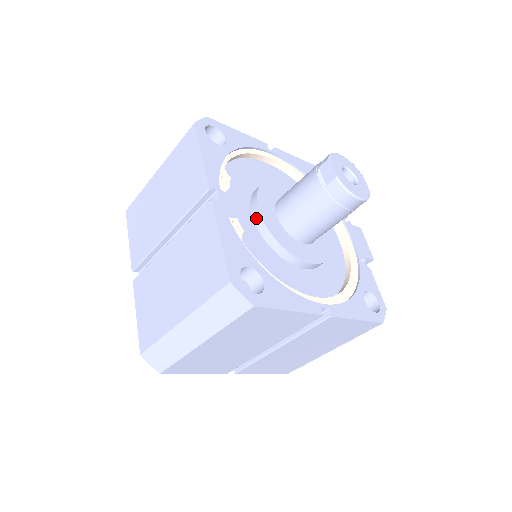
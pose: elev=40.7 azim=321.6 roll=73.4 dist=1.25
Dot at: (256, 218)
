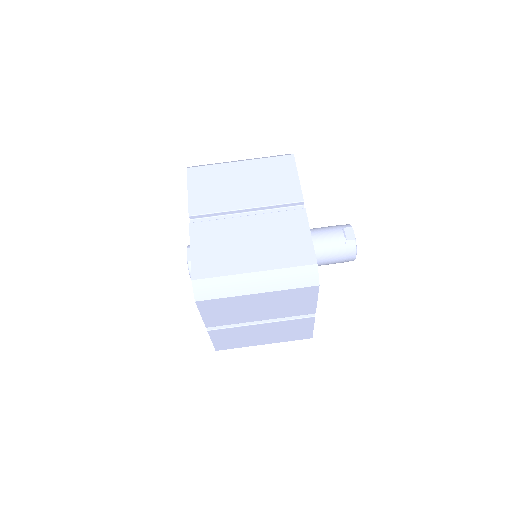
Dot at: occluded
